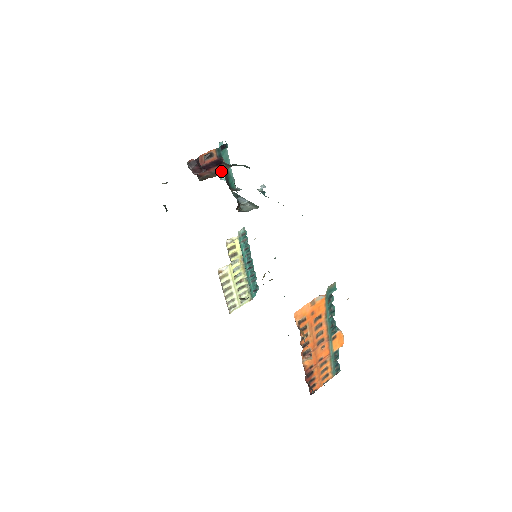
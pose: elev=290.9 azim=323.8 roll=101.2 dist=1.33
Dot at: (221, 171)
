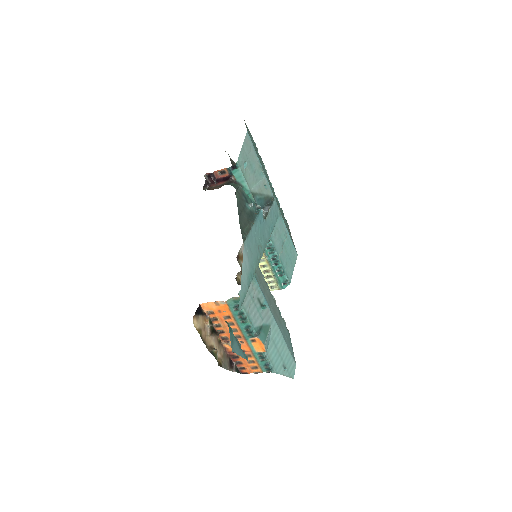
Dot at: (220, 186)
